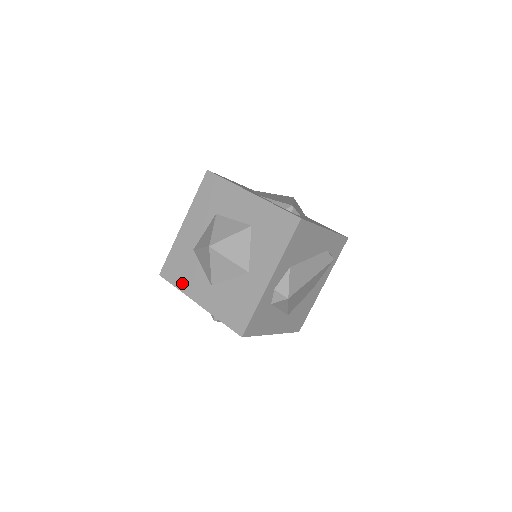
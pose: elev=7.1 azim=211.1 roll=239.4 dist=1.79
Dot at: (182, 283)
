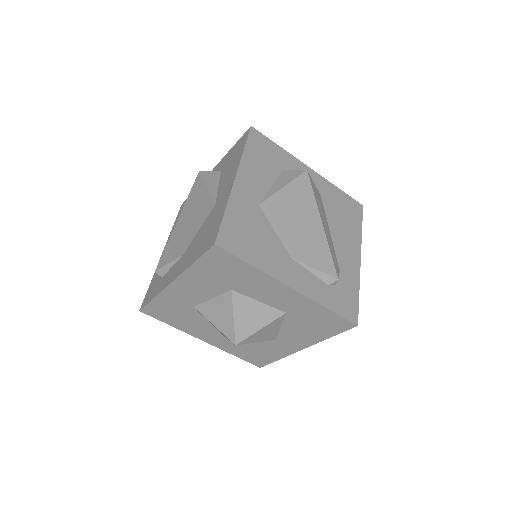
Dot at: (179, 325)
